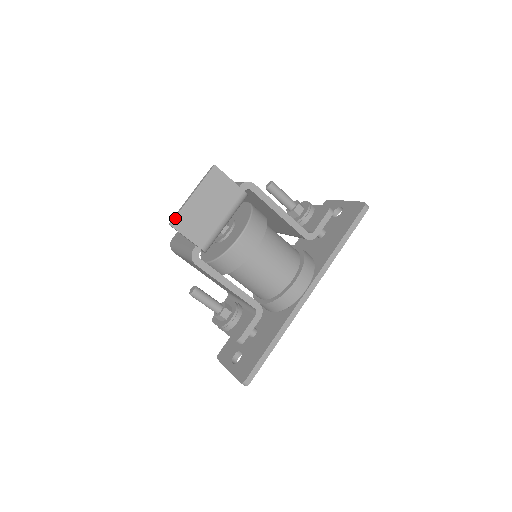
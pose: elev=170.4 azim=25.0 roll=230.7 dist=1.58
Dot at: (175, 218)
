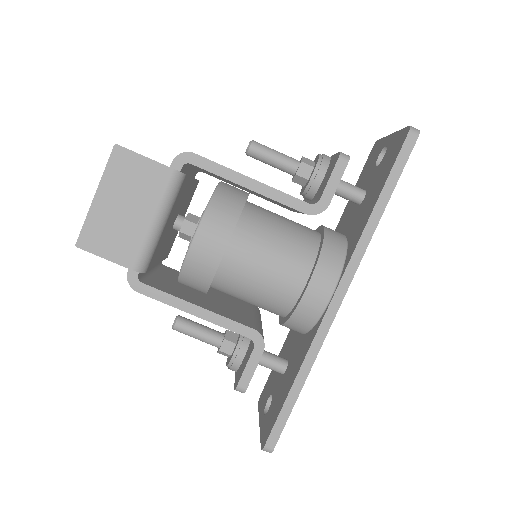
Dot at: (80, 235)
